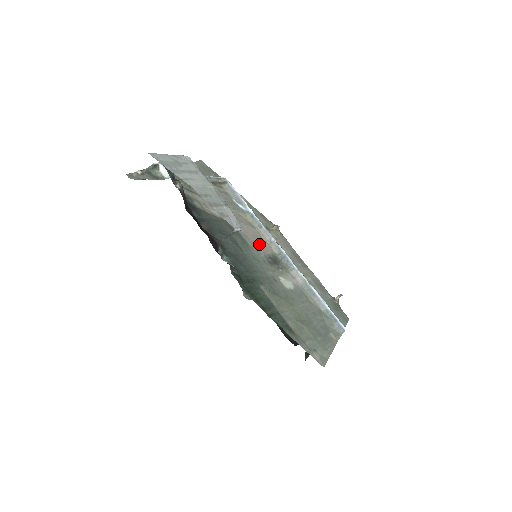
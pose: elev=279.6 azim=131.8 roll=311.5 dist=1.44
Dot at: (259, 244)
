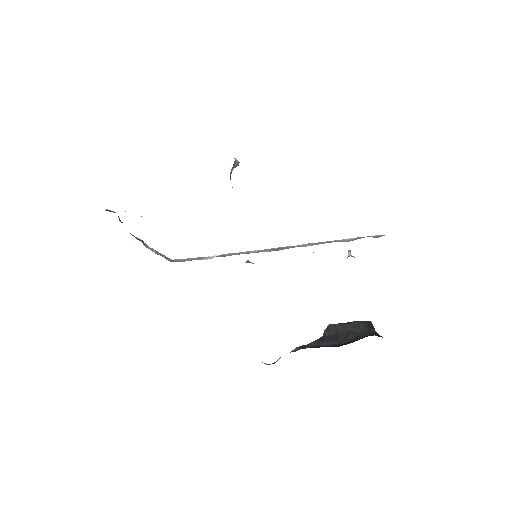
Dot at: occluded
